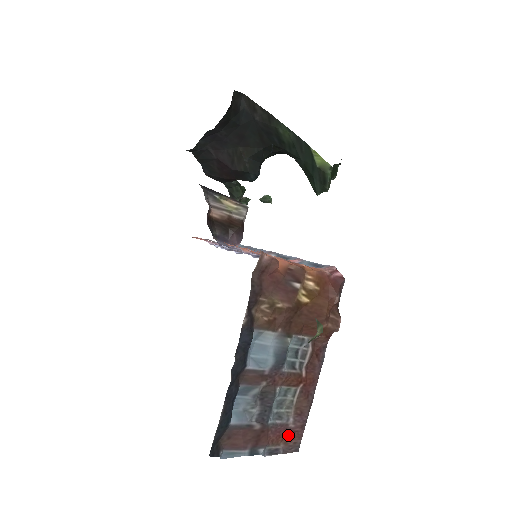
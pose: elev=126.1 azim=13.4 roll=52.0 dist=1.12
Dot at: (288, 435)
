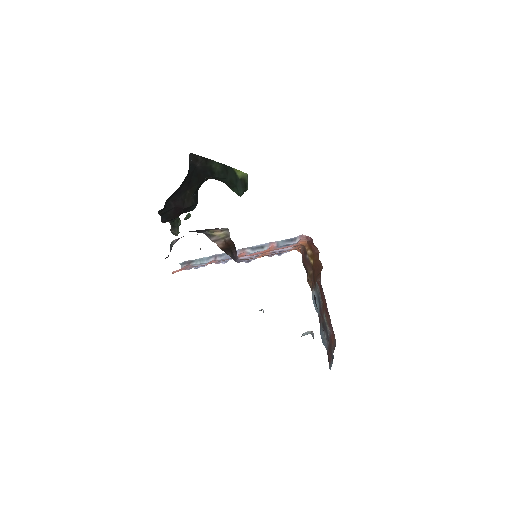
Dot at: (332, 339)
